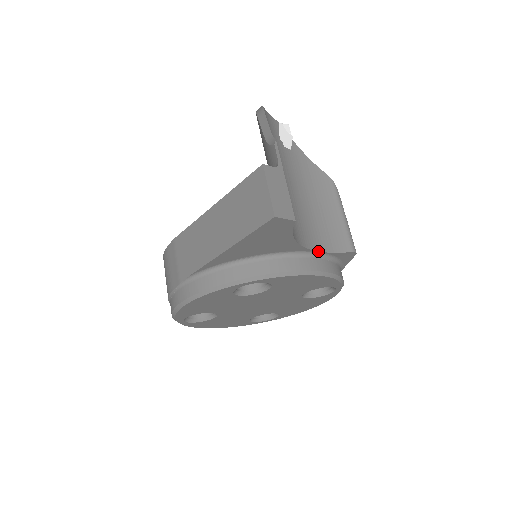
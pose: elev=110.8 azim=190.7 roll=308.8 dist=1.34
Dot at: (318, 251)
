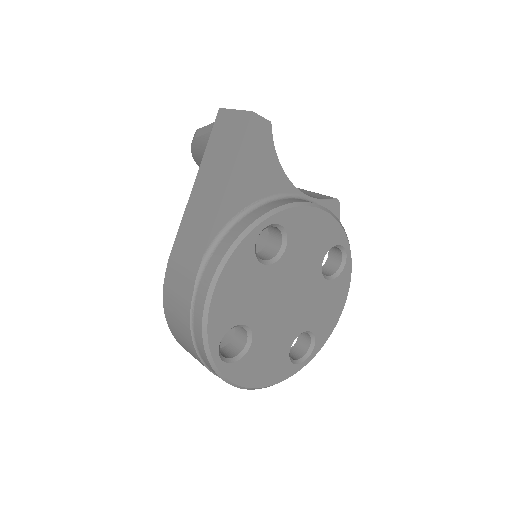
Dot at: (306, 195)
